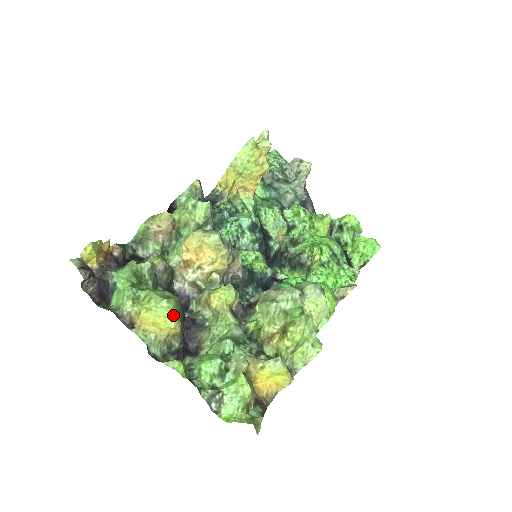
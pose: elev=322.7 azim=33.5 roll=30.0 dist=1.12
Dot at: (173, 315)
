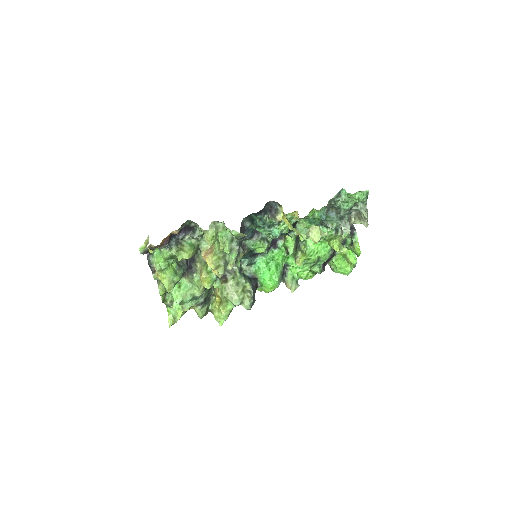
Dot at: occluded
